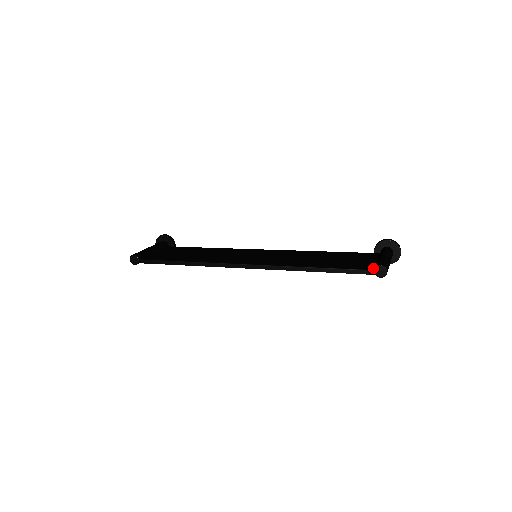
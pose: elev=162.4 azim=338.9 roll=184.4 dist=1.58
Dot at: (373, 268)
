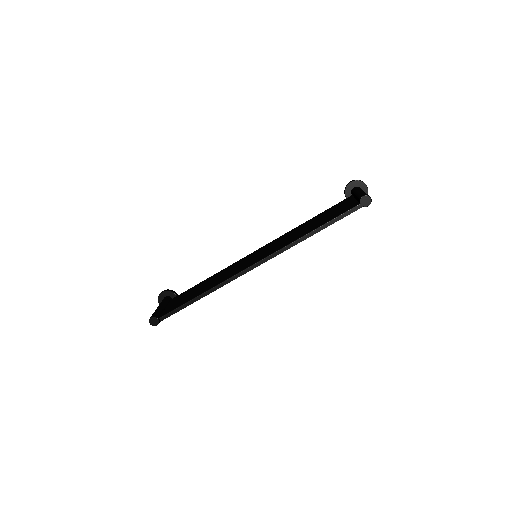
Dot at: (358, 203)
